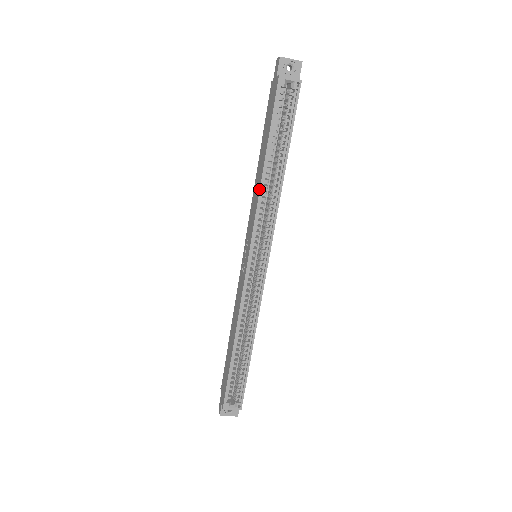
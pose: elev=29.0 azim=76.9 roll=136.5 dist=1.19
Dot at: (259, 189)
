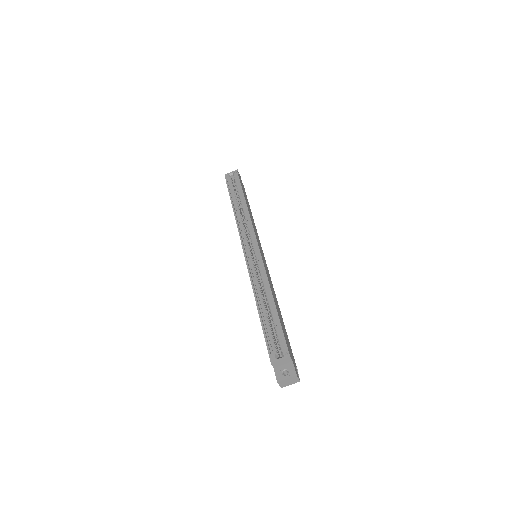
Dot at: occluded
